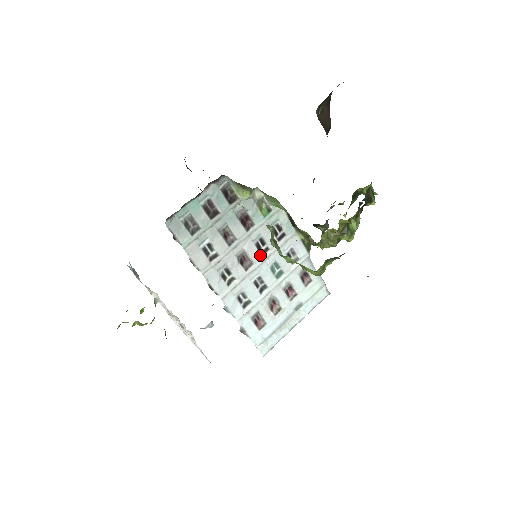
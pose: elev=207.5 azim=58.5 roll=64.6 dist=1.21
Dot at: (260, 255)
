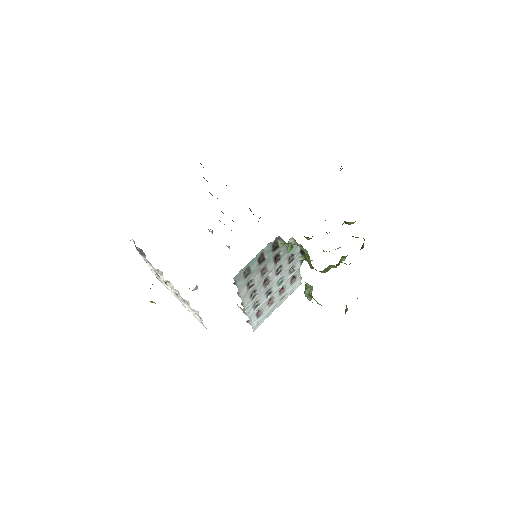
Dot at: (276, 276)
